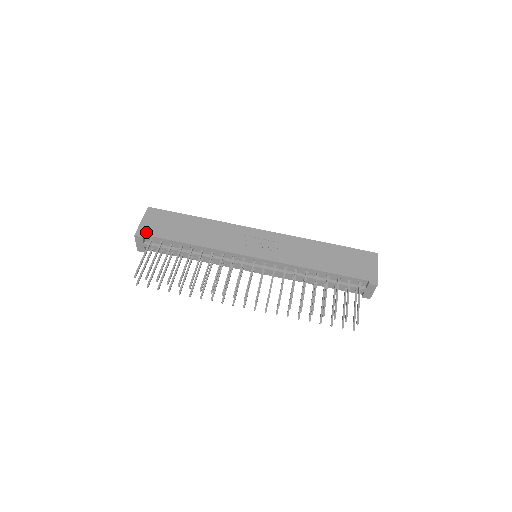
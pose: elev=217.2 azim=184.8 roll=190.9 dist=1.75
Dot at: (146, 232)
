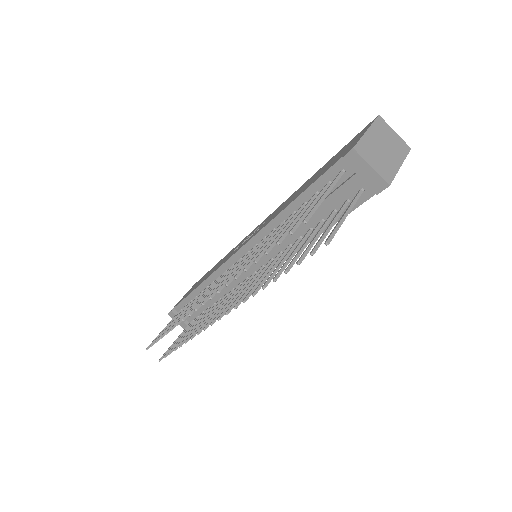
Dot at: occluded
